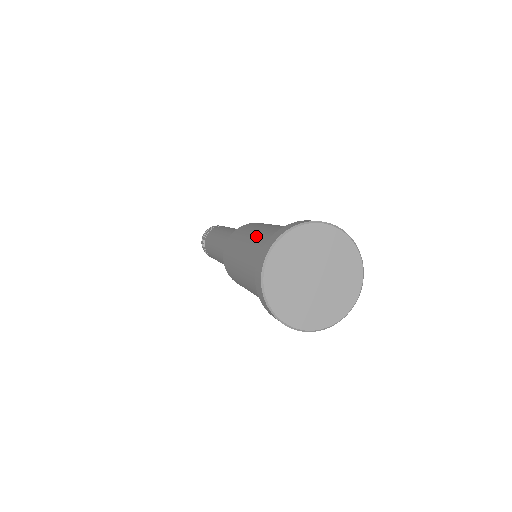
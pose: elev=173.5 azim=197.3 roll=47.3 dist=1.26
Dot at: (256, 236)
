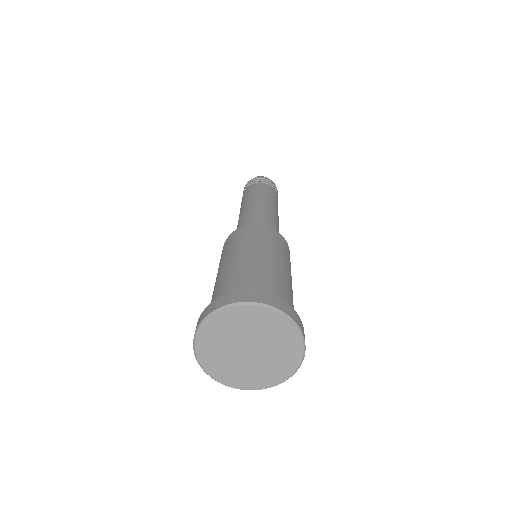
Dot at: (253, 261)
